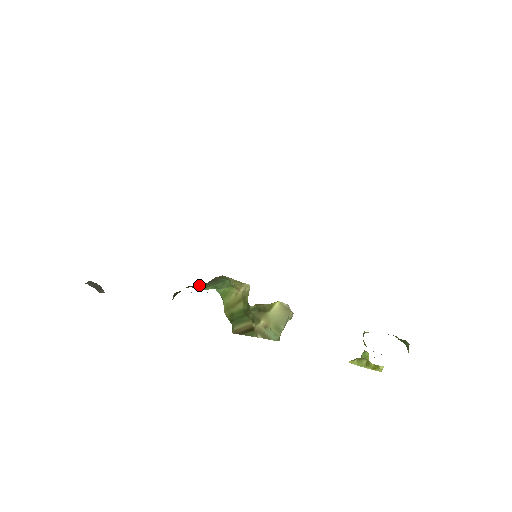
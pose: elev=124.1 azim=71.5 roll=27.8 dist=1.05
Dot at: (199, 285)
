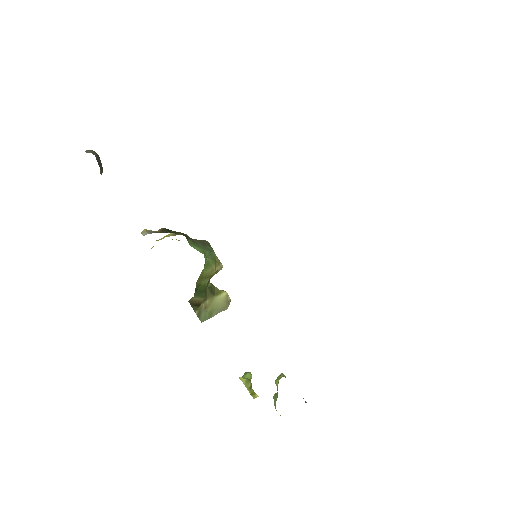
Dot at: (191, 239)
